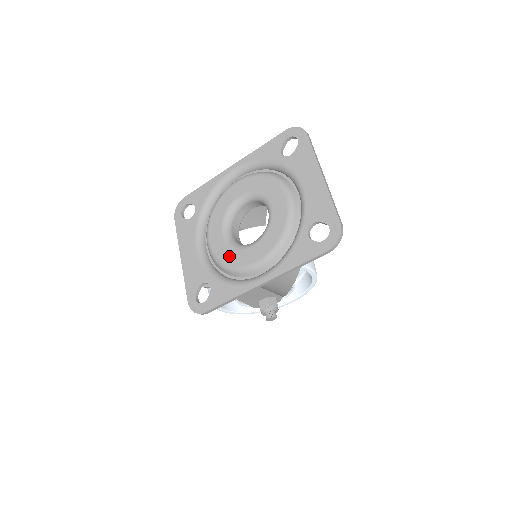
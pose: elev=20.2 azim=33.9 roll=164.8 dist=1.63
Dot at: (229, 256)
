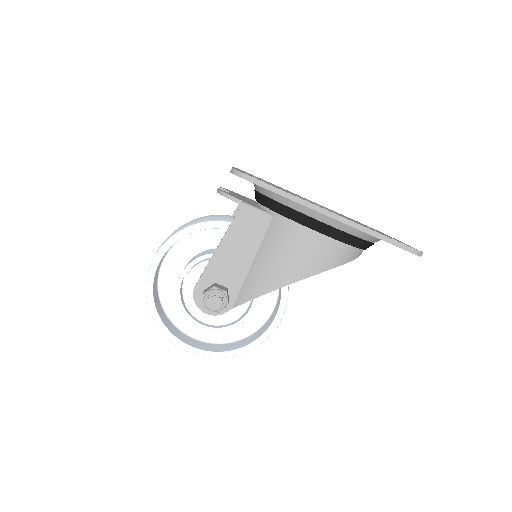
Dot at: occluded
